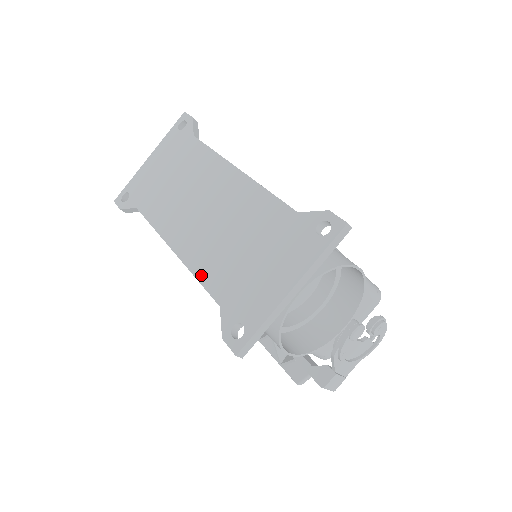
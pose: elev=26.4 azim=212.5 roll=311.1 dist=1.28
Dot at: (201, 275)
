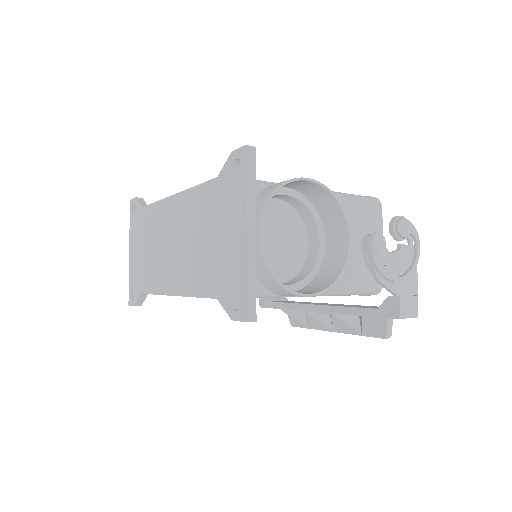
Dot at: (195, 291)
